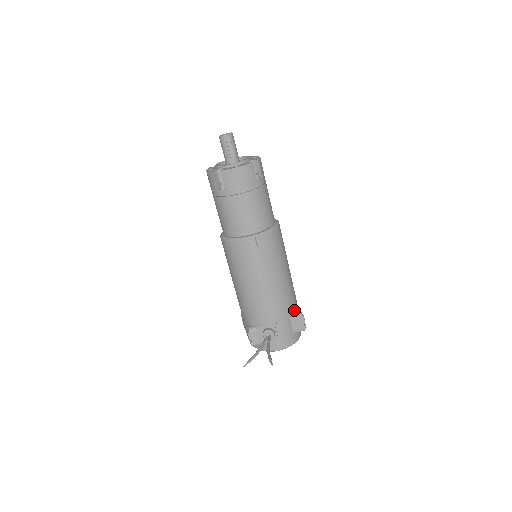
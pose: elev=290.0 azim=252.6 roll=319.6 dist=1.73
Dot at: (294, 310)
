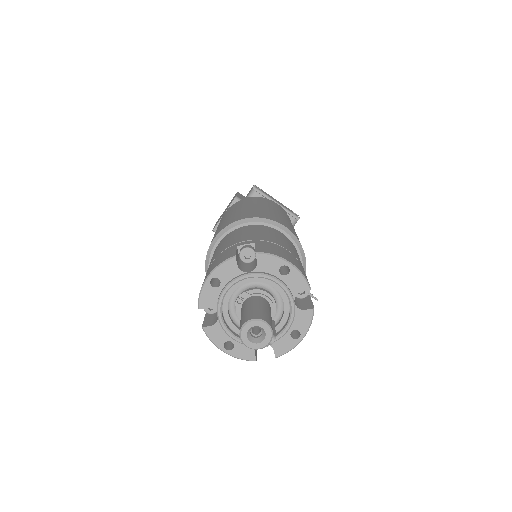
Dot at: occluded
